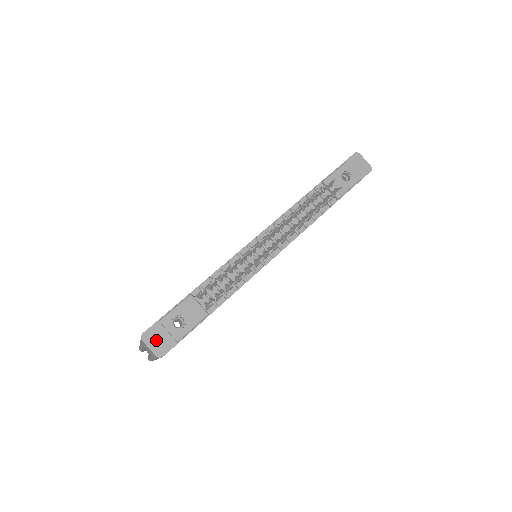
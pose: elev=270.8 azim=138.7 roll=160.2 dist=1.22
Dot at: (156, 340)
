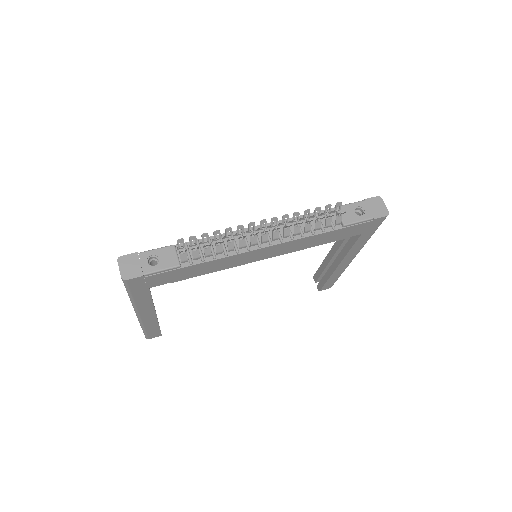
Dot at: (128, 265)
